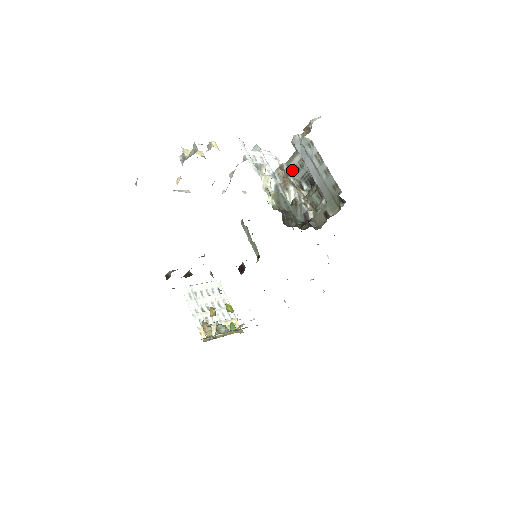
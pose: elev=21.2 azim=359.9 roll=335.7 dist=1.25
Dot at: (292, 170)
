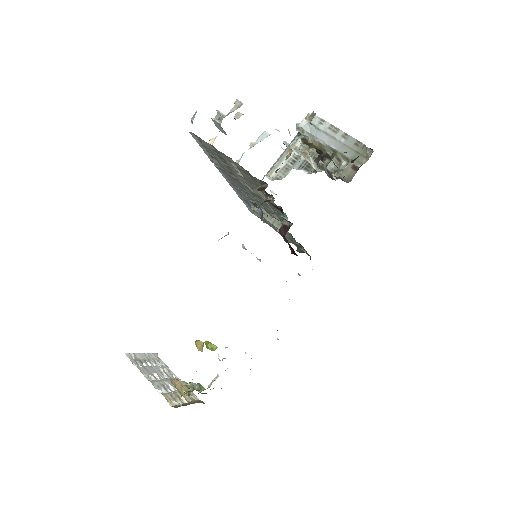
Dot at: (286, 164)
